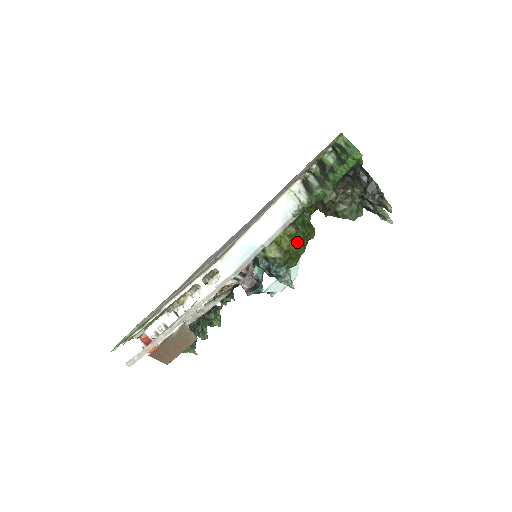
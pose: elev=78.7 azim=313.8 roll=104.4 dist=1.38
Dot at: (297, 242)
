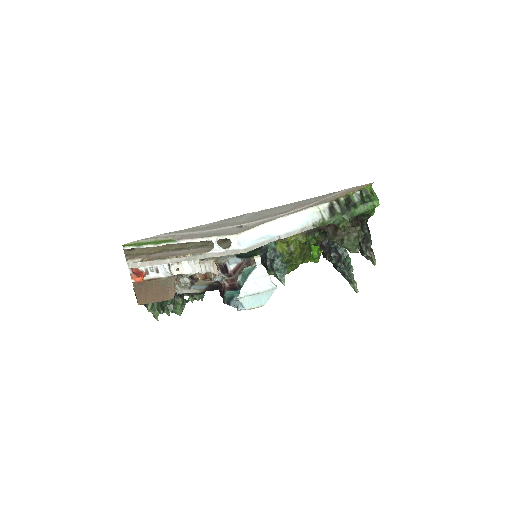
Dot at: (302, 251)
